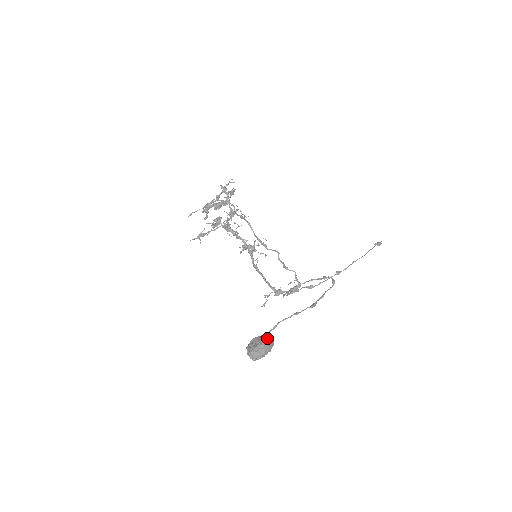
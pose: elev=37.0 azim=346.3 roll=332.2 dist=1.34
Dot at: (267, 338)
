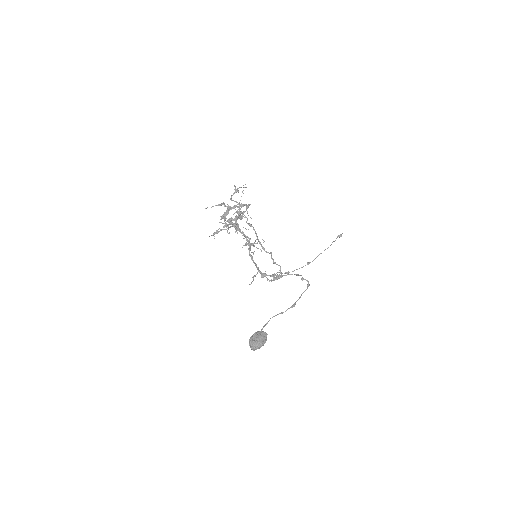
Dot at: (264, 336)
